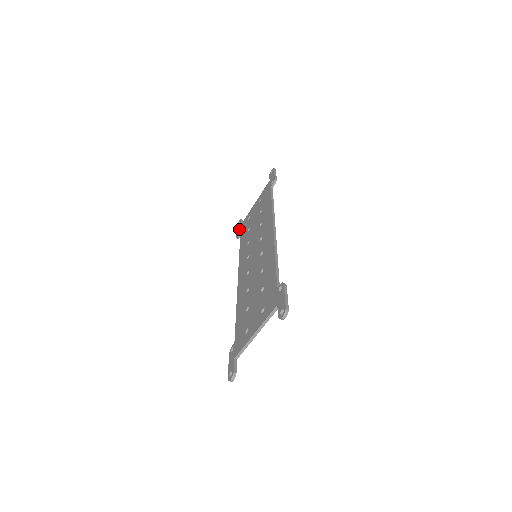
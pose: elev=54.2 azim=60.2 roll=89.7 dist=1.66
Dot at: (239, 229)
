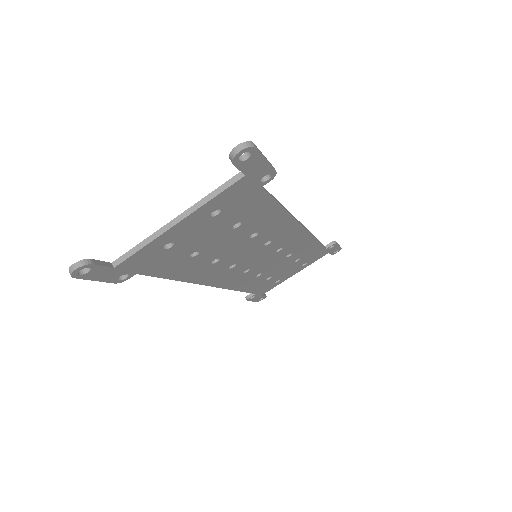
Dot at: occluded
